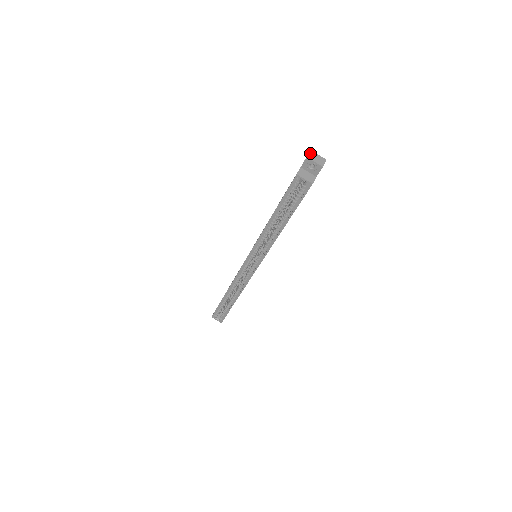
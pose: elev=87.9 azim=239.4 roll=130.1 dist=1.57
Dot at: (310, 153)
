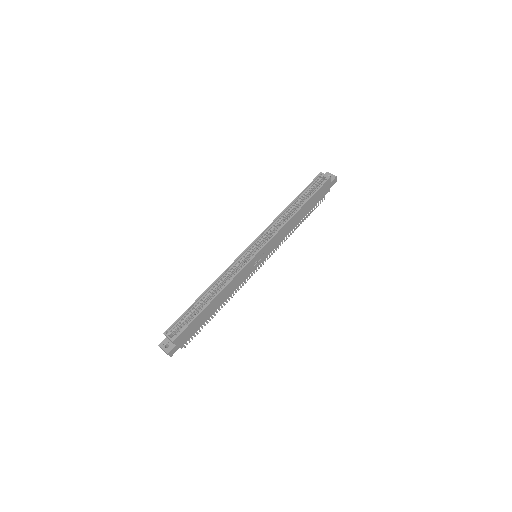
Dot at: occluded
